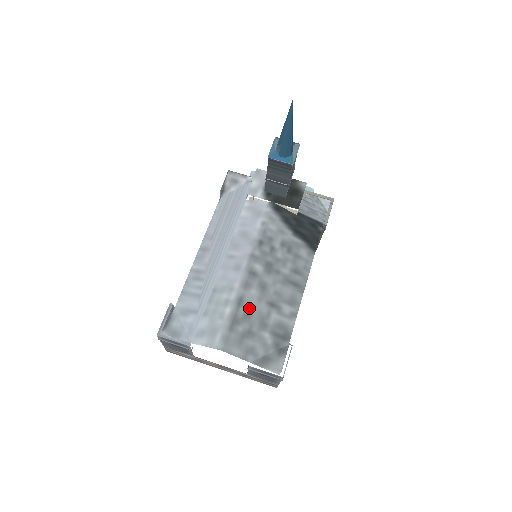
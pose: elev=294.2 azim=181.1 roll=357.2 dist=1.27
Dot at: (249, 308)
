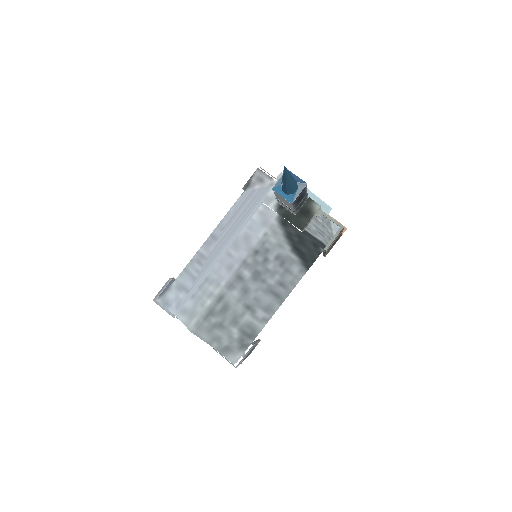
Dot at: (227, 306)
